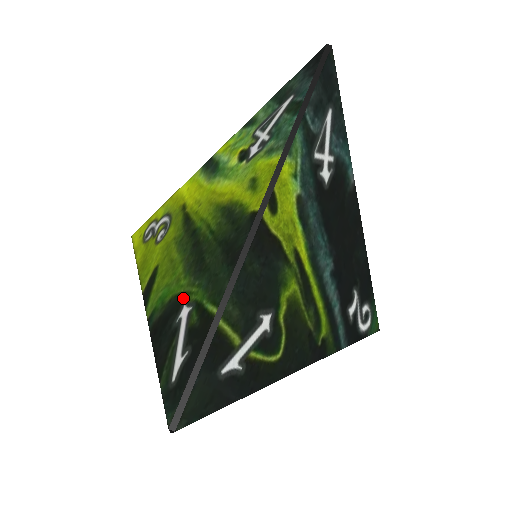
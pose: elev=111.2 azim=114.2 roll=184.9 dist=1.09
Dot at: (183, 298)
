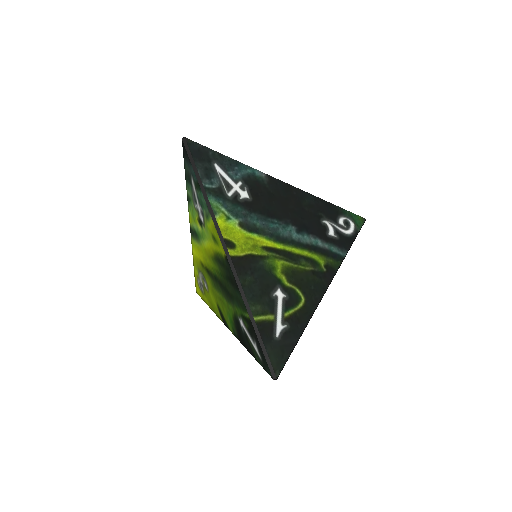
Dot at: (236, 316)
